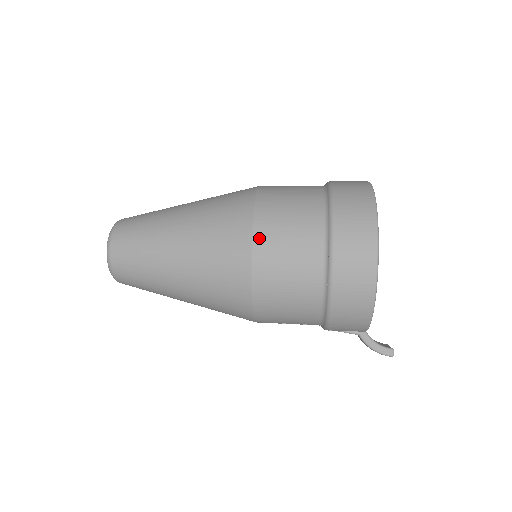
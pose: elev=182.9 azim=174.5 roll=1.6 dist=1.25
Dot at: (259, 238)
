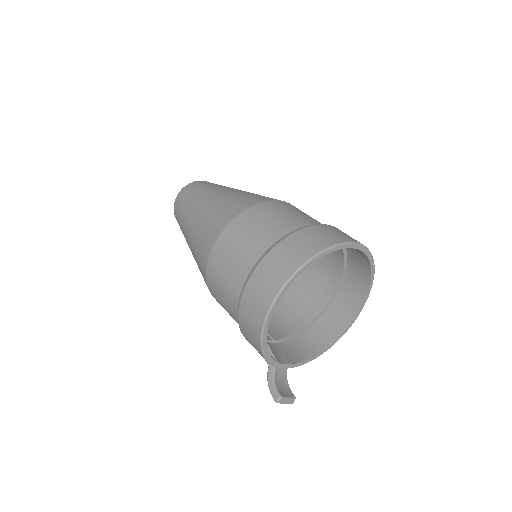
Dot at: (227, 231)
